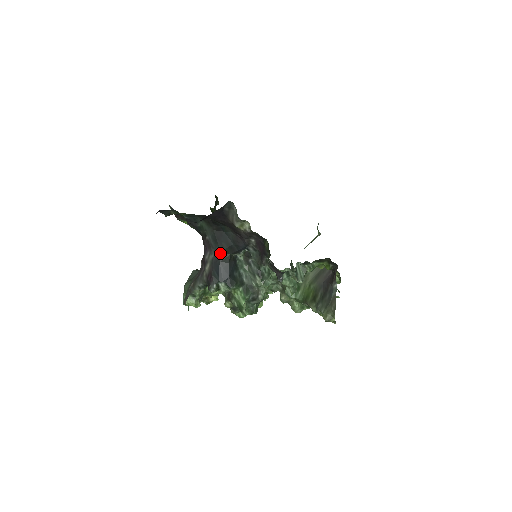
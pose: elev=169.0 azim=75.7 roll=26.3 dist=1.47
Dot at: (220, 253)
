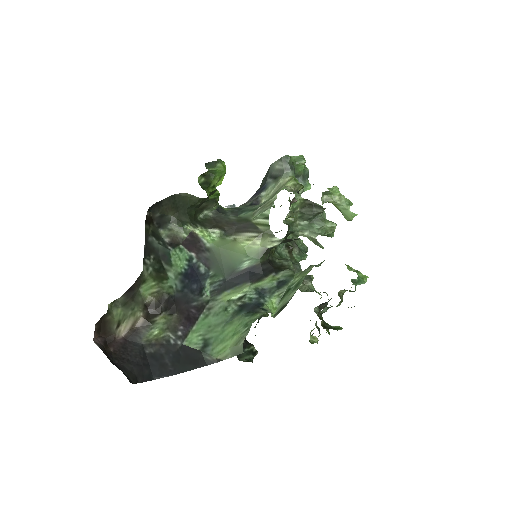
Dot at: occluded
